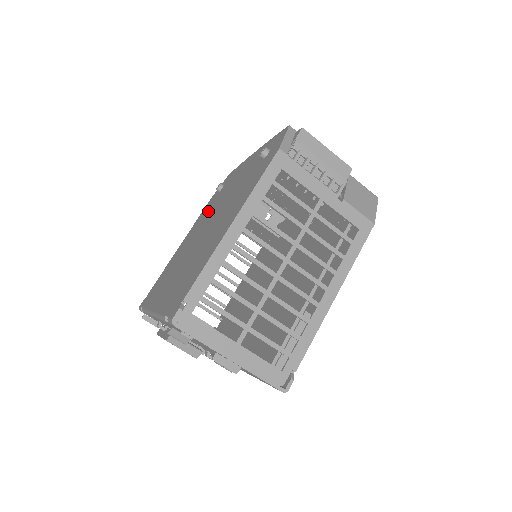
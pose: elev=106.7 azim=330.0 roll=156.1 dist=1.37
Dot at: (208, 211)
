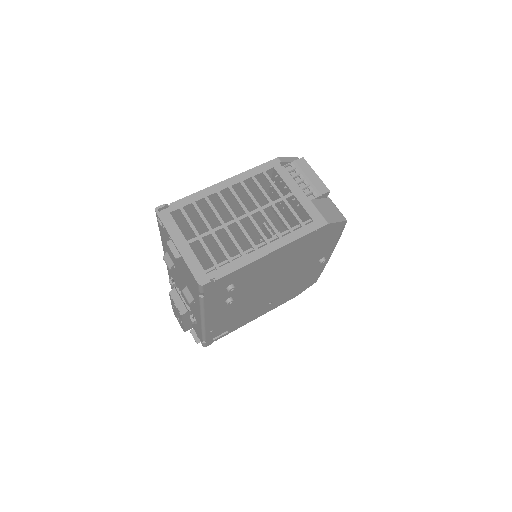
Dot at: occluded
